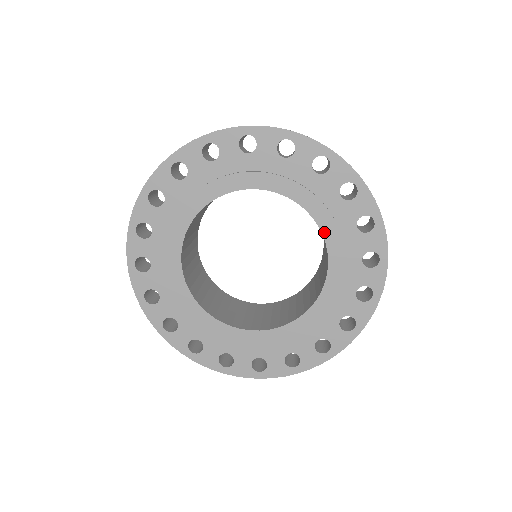
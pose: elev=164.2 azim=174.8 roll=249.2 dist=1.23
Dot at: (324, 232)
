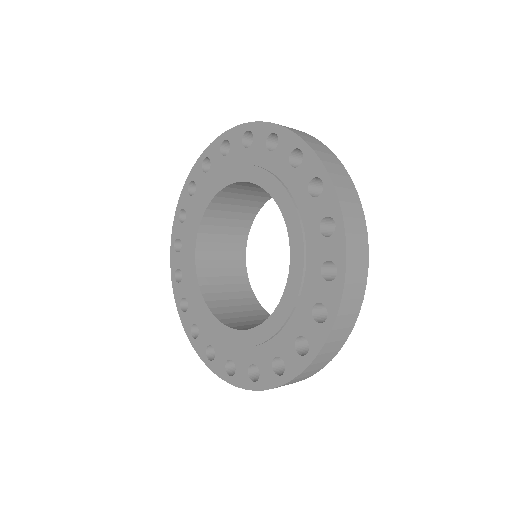
Dot at: (288, 284)
